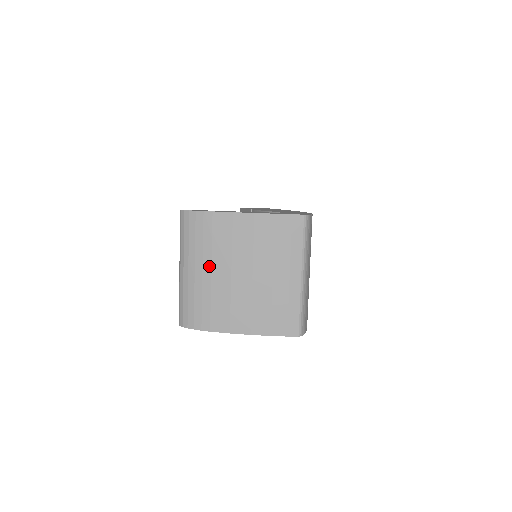
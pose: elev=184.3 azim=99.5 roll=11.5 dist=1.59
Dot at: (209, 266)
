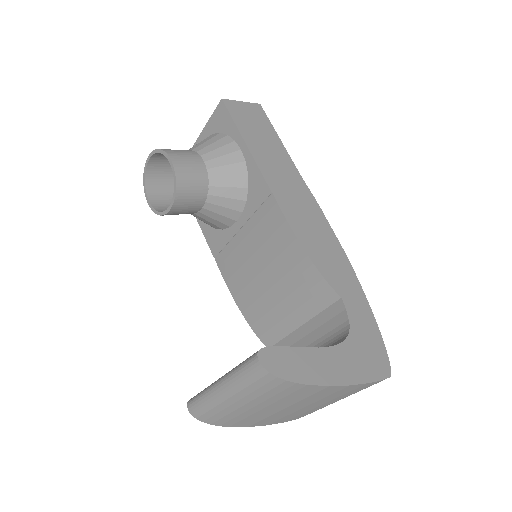
Dot at: (265, 406)
